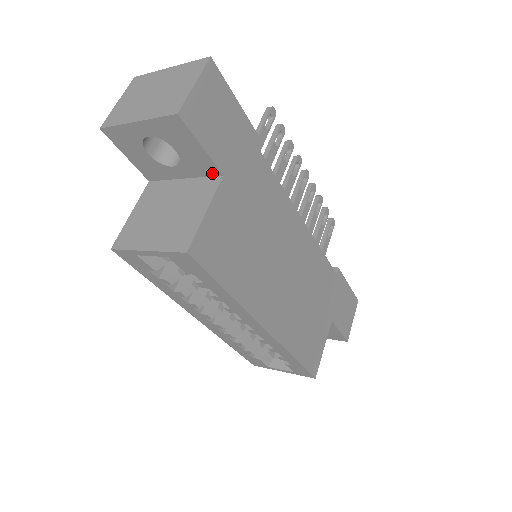
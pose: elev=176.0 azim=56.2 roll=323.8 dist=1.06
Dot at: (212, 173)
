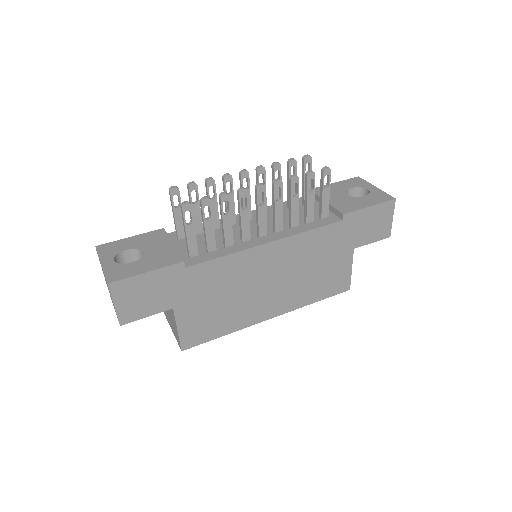
Dot at: occluded
